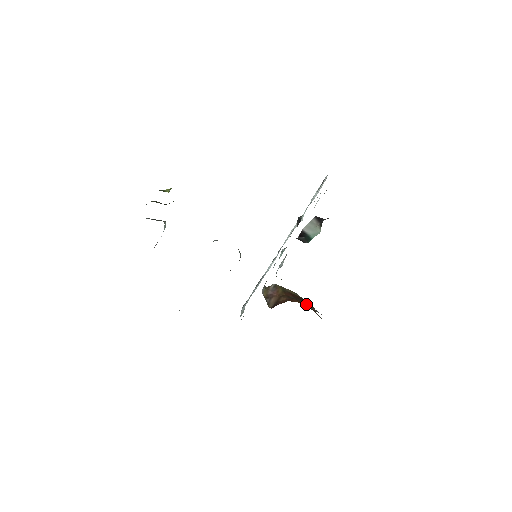
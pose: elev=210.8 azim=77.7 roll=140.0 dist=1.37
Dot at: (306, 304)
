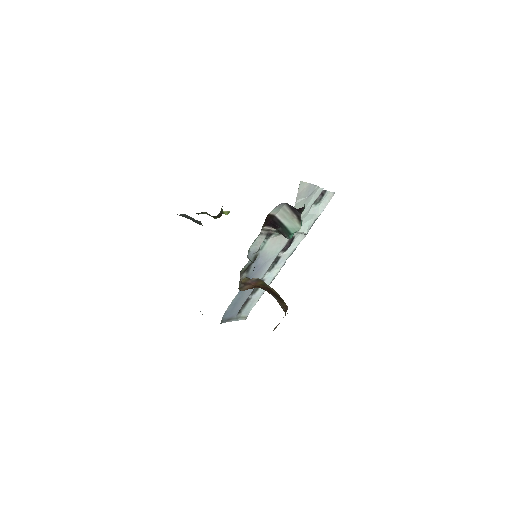
Dot at: (276, 297)
